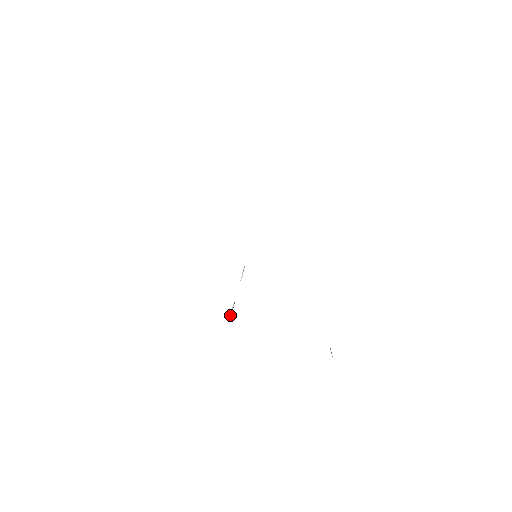
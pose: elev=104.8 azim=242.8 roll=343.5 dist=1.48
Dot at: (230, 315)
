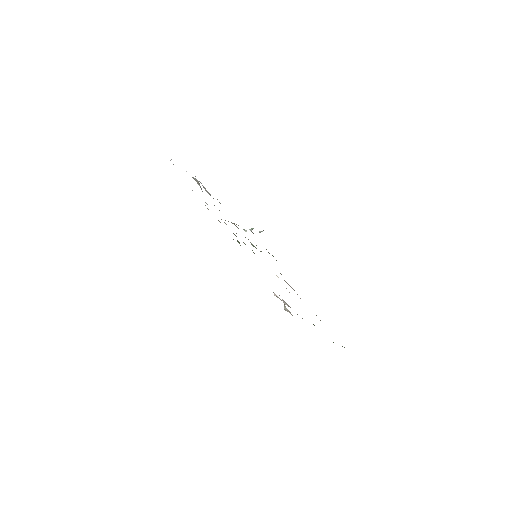
Dot at: (249, 229)
